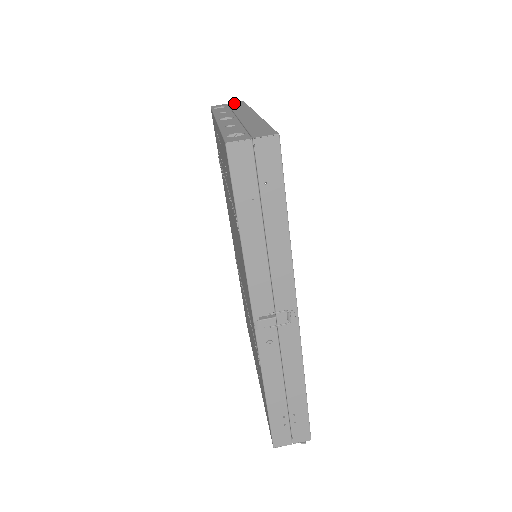
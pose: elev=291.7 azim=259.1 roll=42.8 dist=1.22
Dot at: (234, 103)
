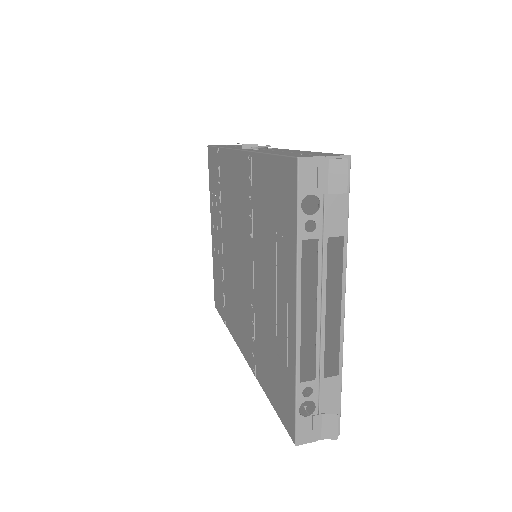
Dot at: occluded
